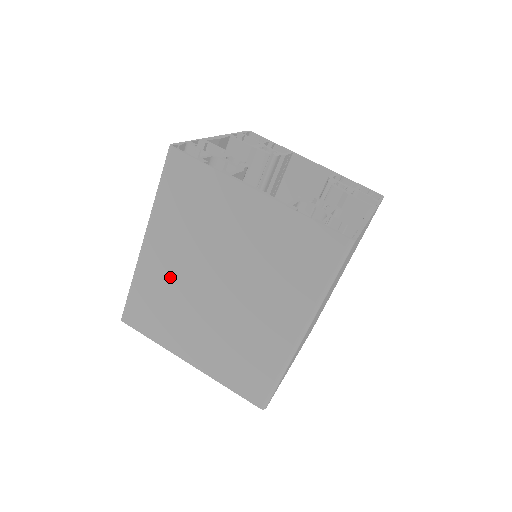
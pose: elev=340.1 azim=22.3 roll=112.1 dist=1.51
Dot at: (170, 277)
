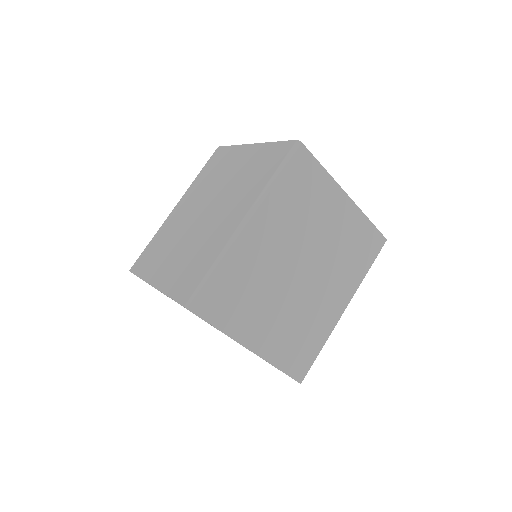
Dot at: (262, 259)
